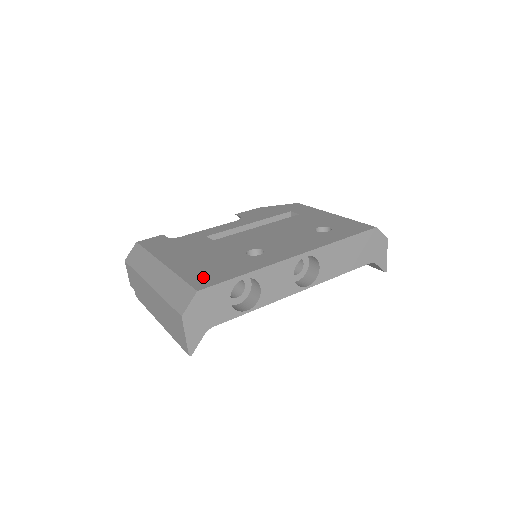
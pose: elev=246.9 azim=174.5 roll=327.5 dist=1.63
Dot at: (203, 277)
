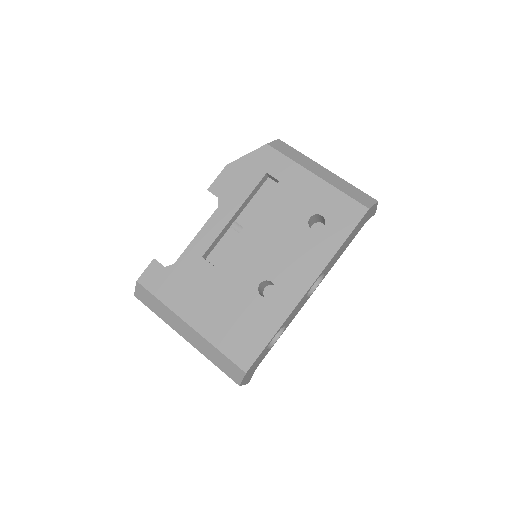
Dot at: (240, 348)
